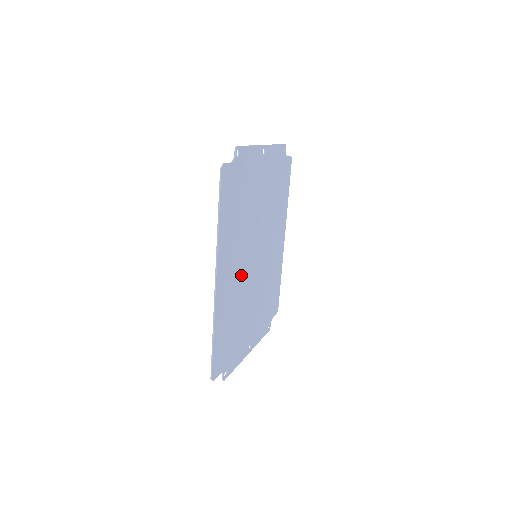
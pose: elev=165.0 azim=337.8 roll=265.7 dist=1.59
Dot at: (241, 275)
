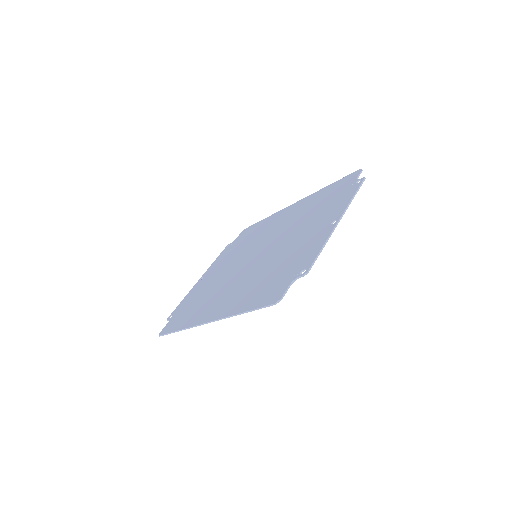
Dot at: (232, 283)
